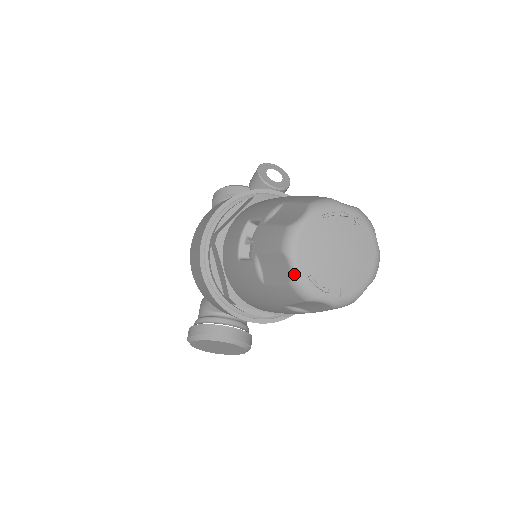
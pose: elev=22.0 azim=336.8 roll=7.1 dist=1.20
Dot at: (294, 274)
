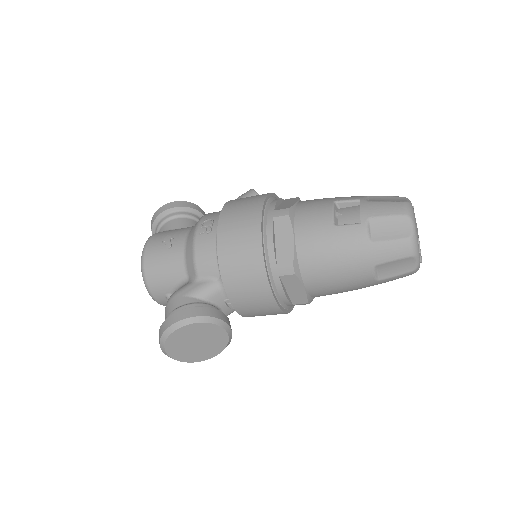
Dot at: (414, 232)
